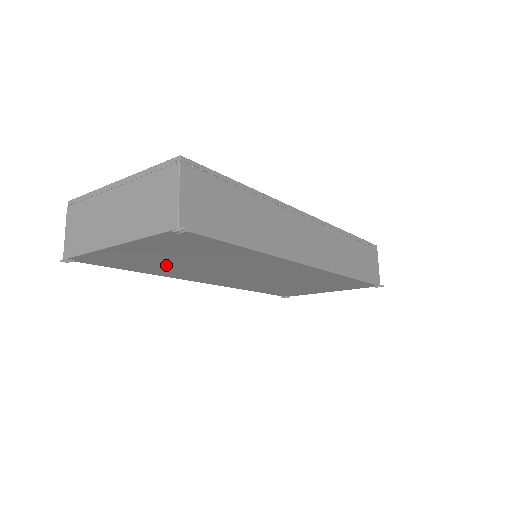
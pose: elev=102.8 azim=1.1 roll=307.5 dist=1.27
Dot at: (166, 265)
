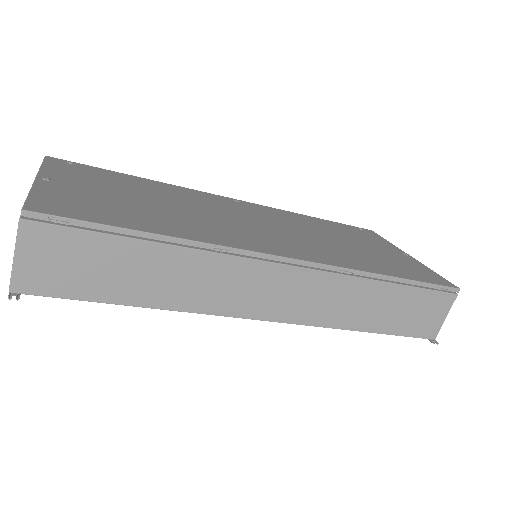
Dot at: occluded
